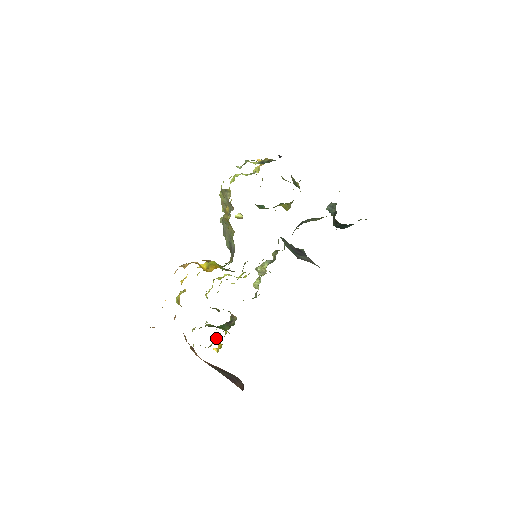
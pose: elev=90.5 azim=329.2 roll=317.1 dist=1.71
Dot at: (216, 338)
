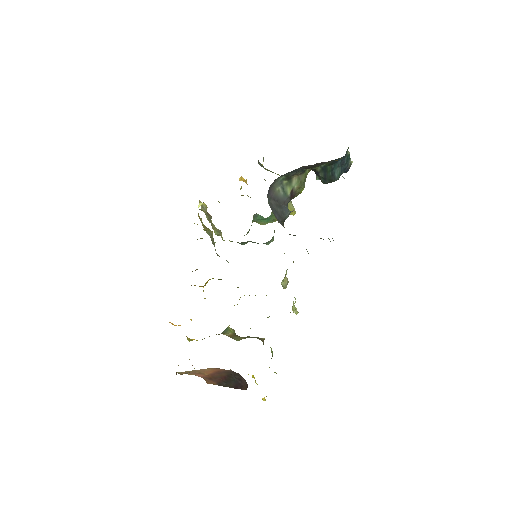
Dot at: occluded
